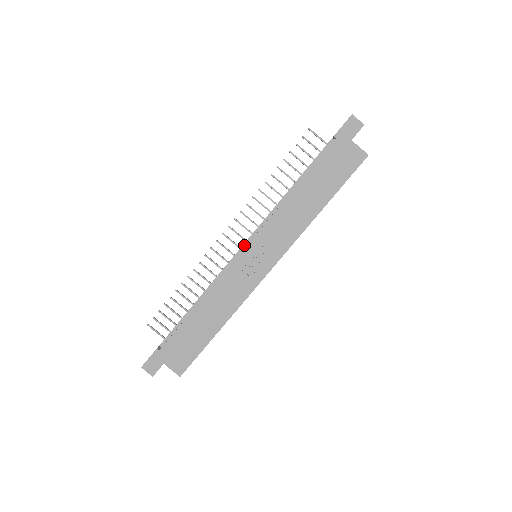
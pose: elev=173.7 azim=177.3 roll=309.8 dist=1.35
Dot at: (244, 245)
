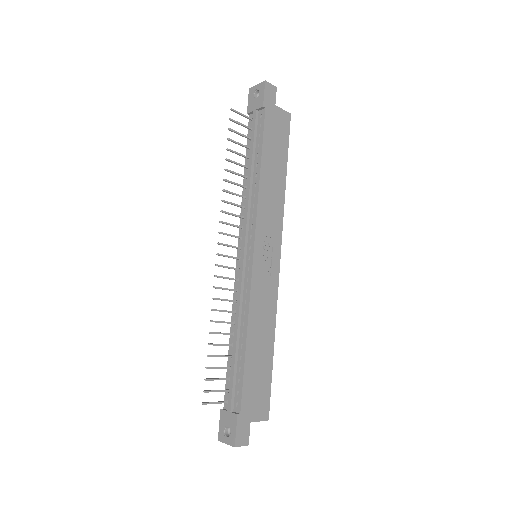
Dot at: (245, 252)
